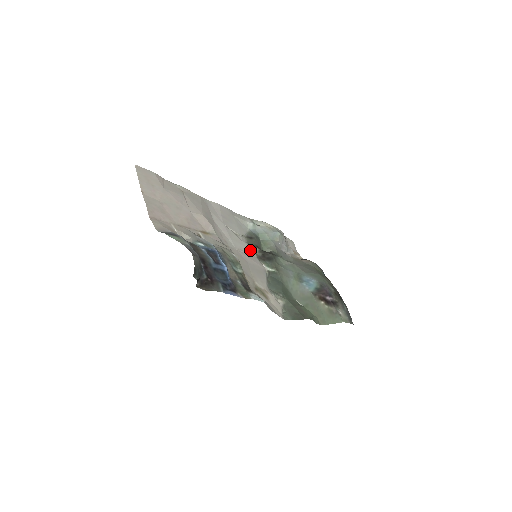
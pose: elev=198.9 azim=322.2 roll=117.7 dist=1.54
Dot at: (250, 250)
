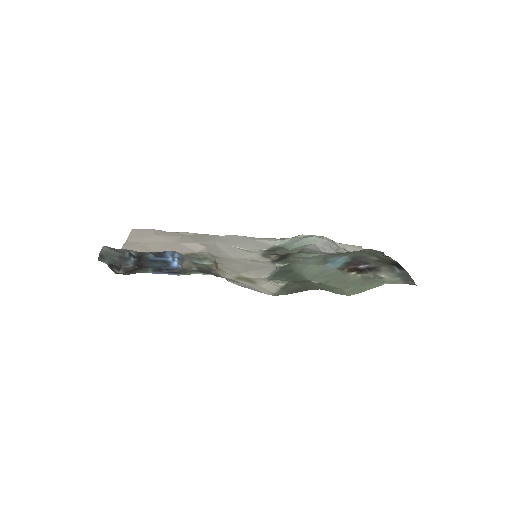
Dot at: (261, 257)
